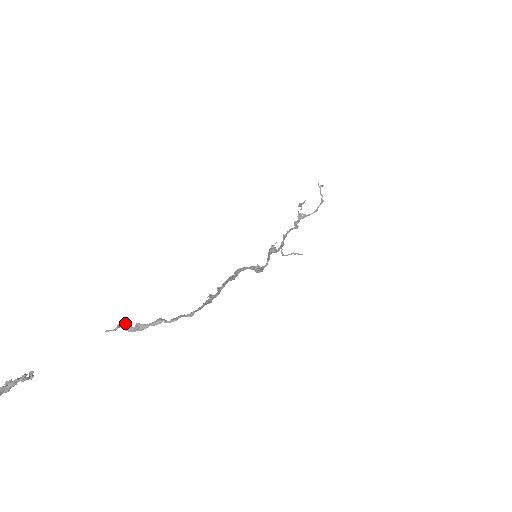
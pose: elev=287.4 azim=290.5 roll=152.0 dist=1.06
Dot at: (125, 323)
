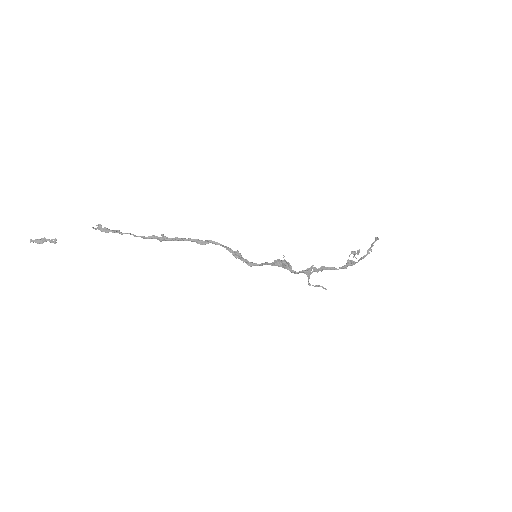
Dot at: (100, 225)
